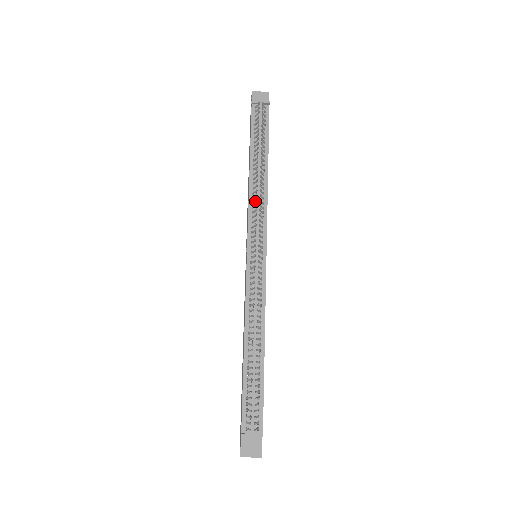
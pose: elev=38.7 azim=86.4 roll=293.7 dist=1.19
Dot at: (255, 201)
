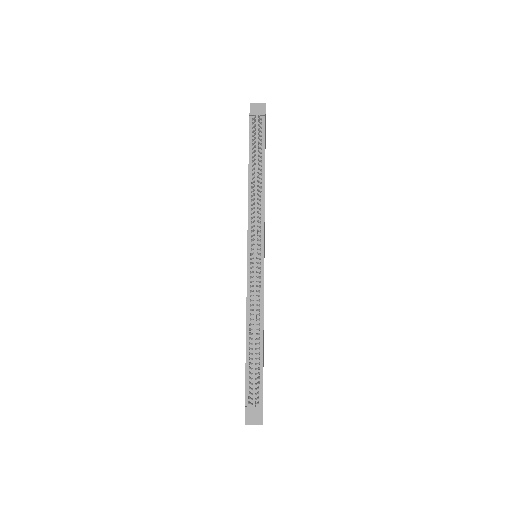
Dot at: (253, 208)
